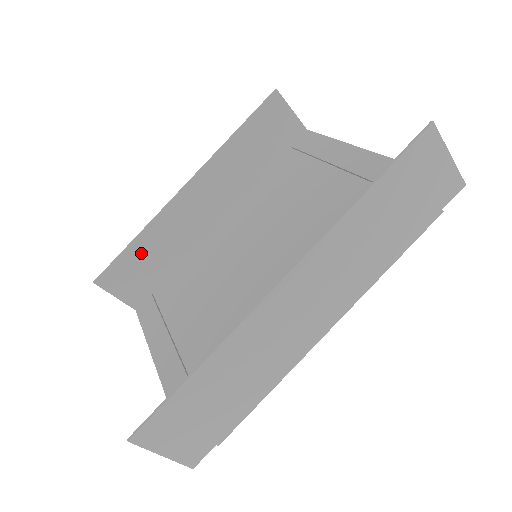
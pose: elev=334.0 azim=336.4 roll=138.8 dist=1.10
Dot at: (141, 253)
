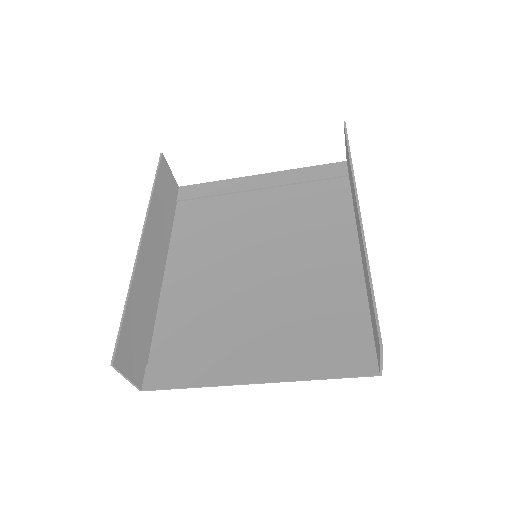
Dot at: (133, 317)
